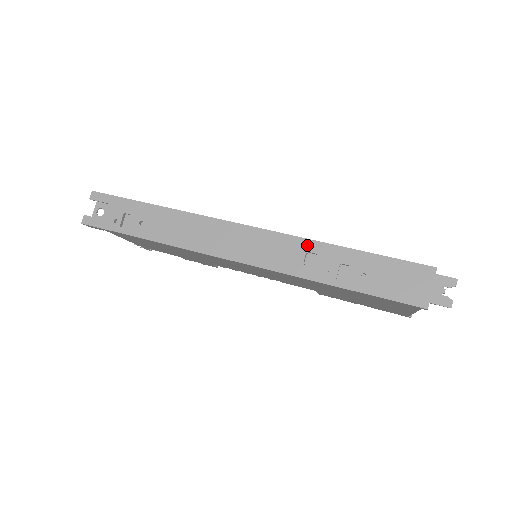
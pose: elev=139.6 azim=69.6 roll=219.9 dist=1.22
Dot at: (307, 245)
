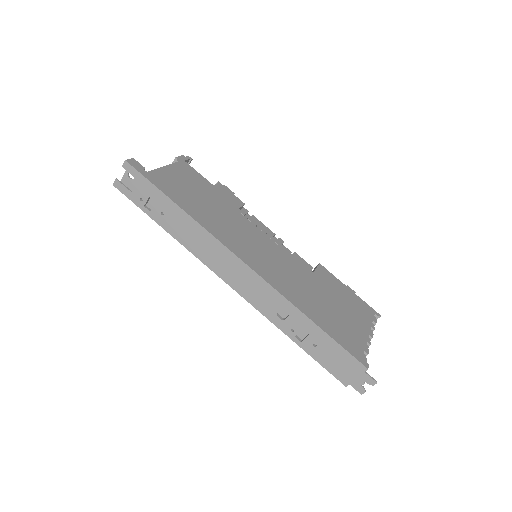
Dot at: (285, 304)
